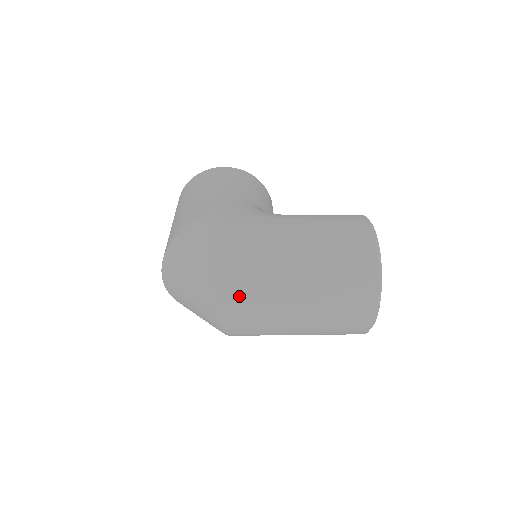
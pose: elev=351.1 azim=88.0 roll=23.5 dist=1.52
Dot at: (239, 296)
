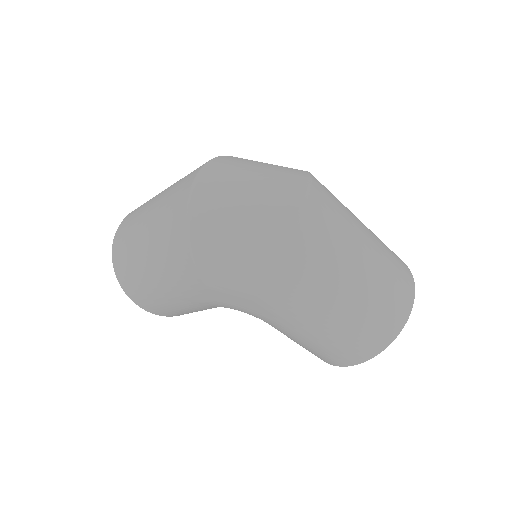
Dot at: (325, 198)
